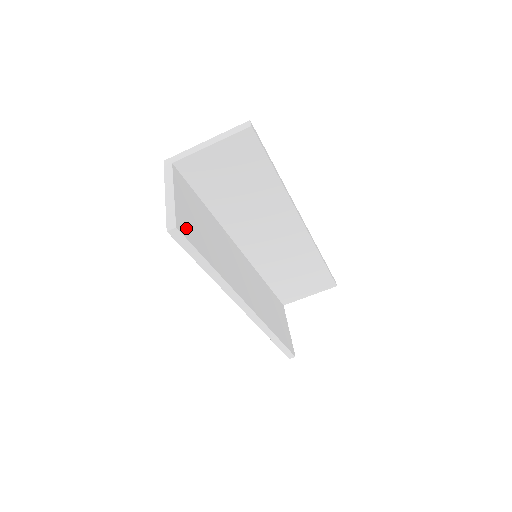
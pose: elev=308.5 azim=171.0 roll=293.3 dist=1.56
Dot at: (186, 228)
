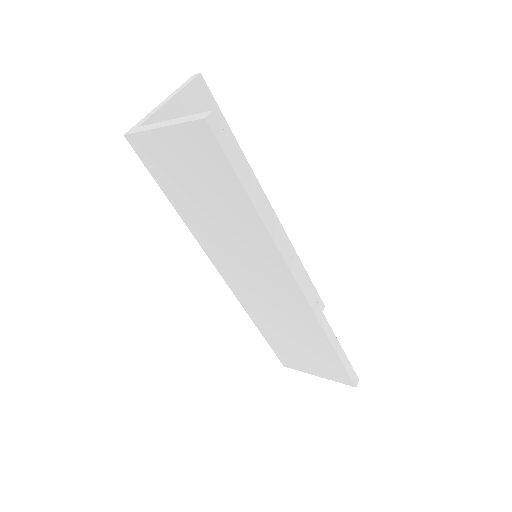
Dot at: occluded
